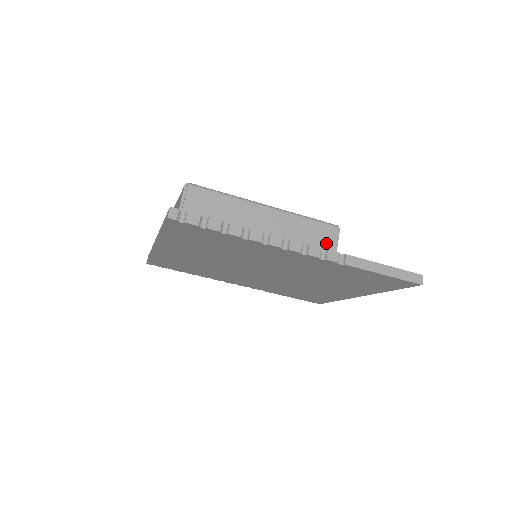
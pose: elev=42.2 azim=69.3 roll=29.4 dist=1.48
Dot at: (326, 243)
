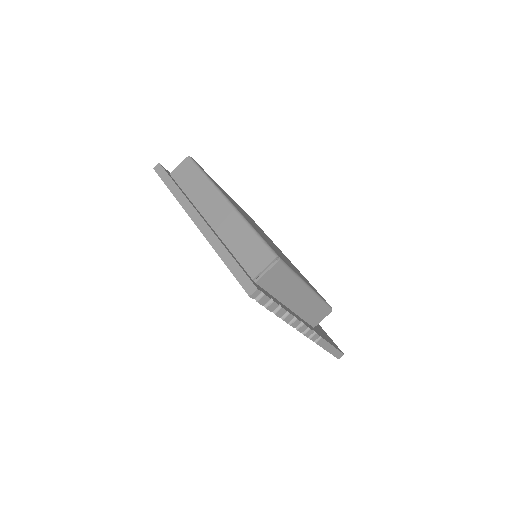
Dot at: (317, 319)
